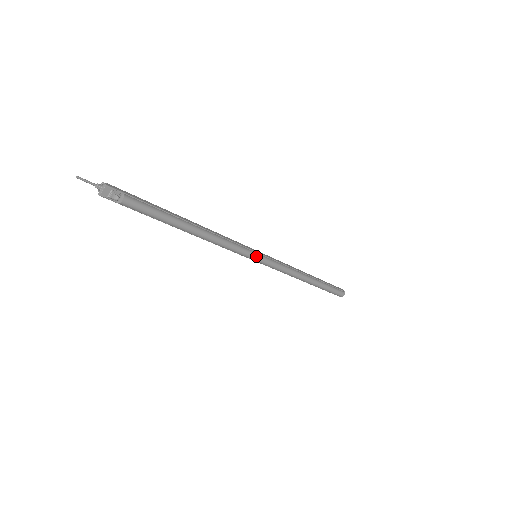
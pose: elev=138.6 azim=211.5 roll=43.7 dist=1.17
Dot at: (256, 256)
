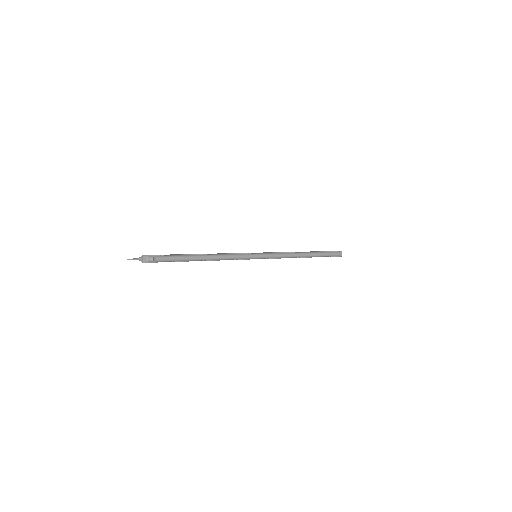
Dot at: (255, 255)
